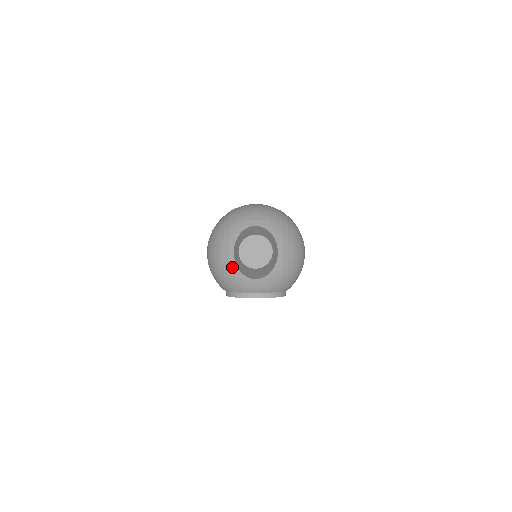
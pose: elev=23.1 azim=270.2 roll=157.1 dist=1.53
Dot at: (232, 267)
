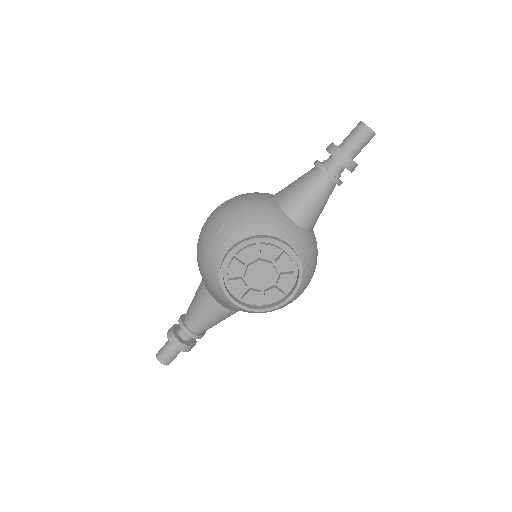
Dot at: (272, 203)
